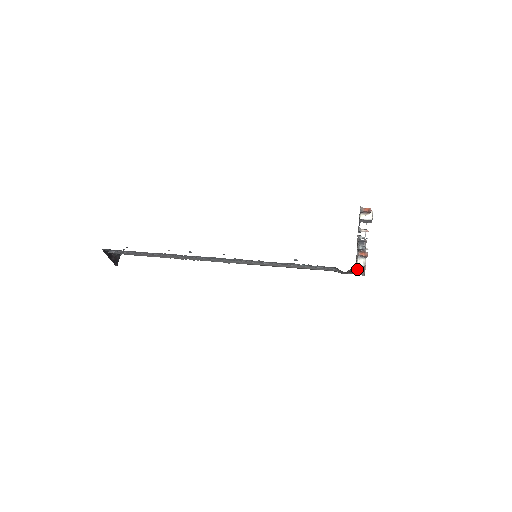
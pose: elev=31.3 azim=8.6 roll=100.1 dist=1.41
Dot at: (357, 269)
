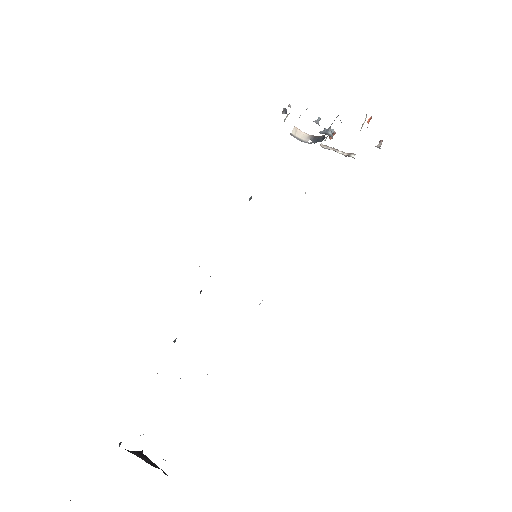
Dot at: occluded
